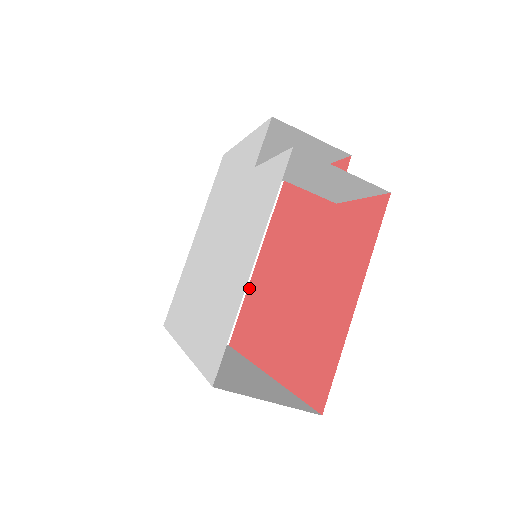
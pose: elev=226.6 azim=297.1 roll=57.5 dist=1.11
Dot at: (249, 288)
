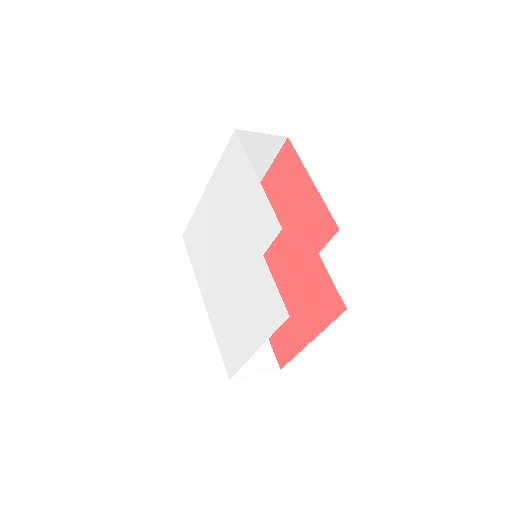
Dot at: occluded
